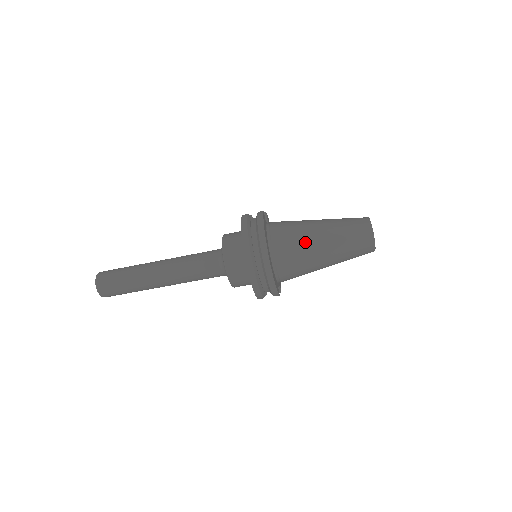
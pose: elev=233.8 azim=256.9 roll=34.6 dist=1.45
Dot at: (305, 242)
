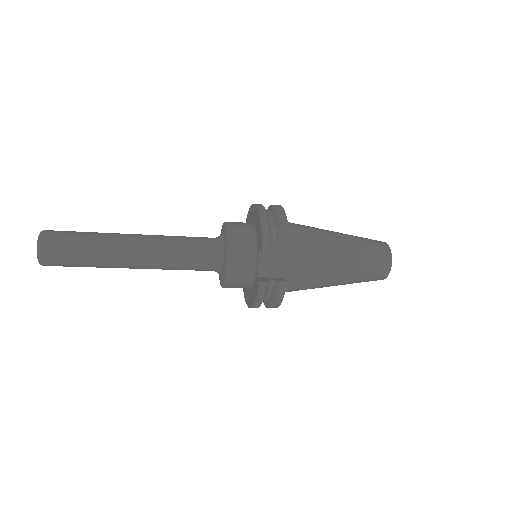
Dot at: occluded
